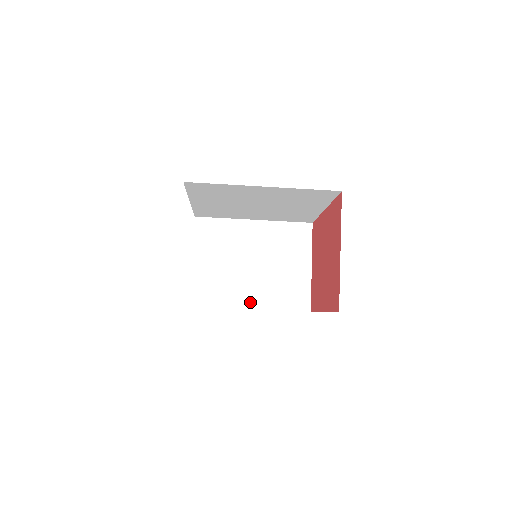
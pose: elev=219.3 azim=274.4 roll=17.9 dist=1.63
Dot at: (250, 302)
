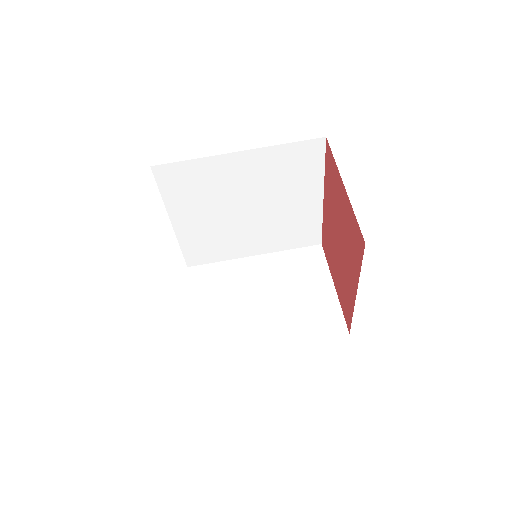
Dot at: (269, 340)
